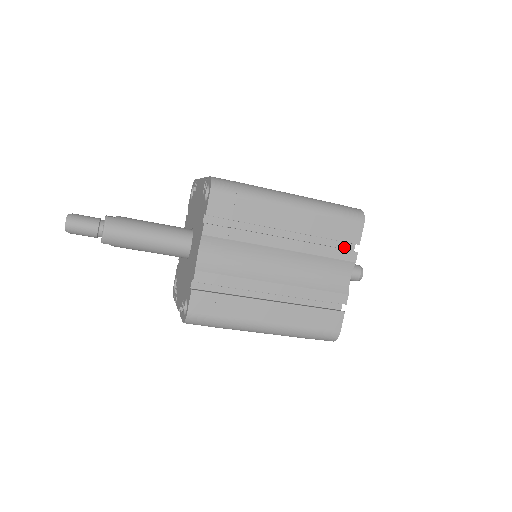
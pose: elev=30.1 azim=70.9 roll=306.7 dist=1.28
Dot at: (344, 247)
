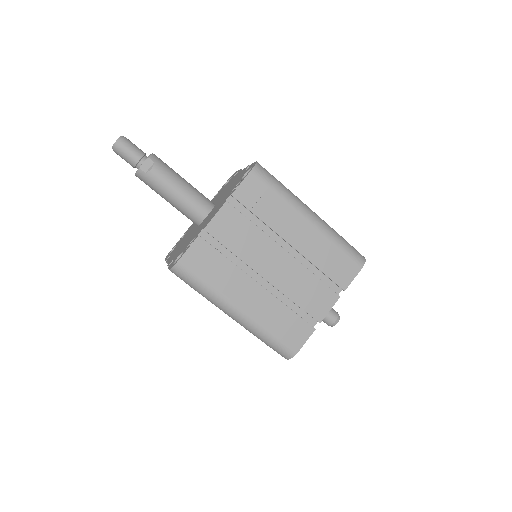
Dot at: occluded
